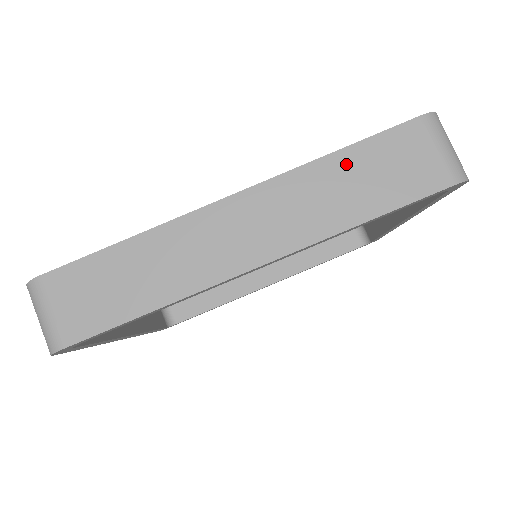
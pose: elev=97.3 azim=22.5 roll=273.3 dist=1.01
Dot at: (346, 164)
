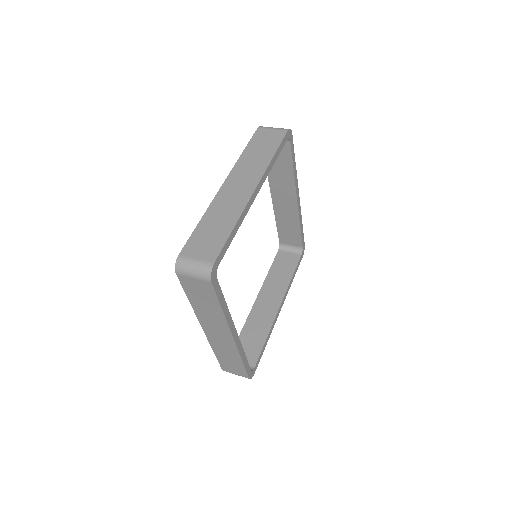
Dot at: (250, 151)
